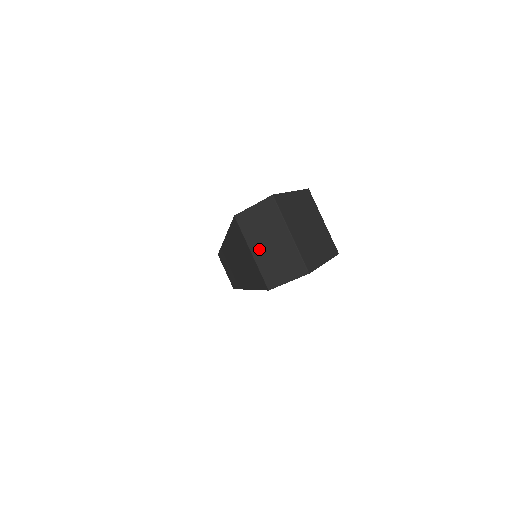
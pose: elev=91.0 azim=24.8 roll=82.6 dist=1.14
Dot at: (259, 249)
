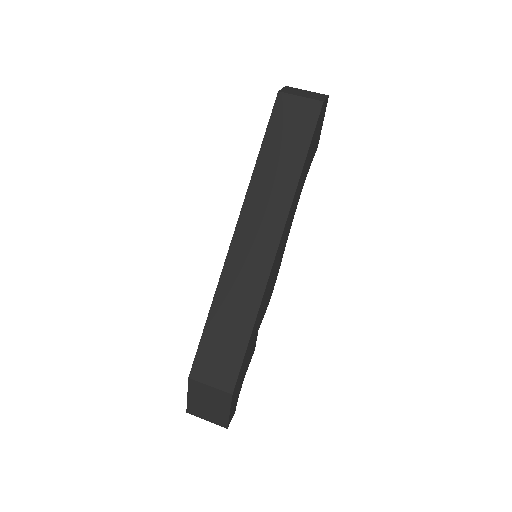
Dot at: (302, 95)
